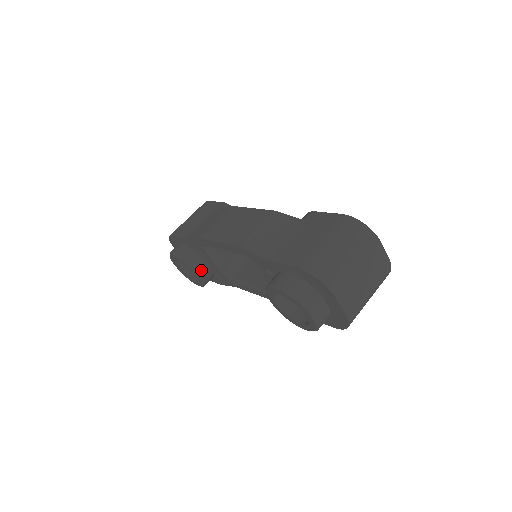
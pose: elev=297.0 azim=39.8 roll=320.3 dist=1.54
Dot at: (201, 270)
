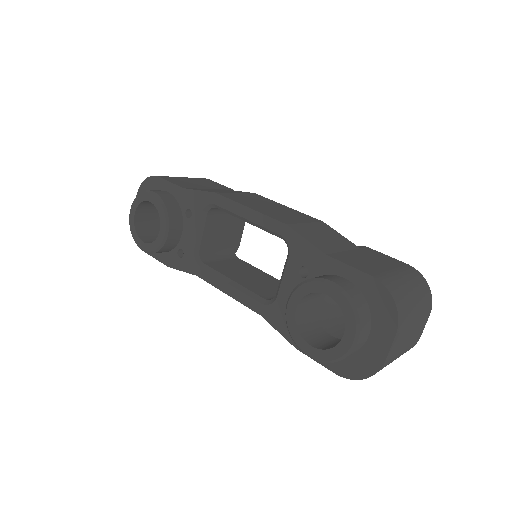
Dot at: (173, 232)
